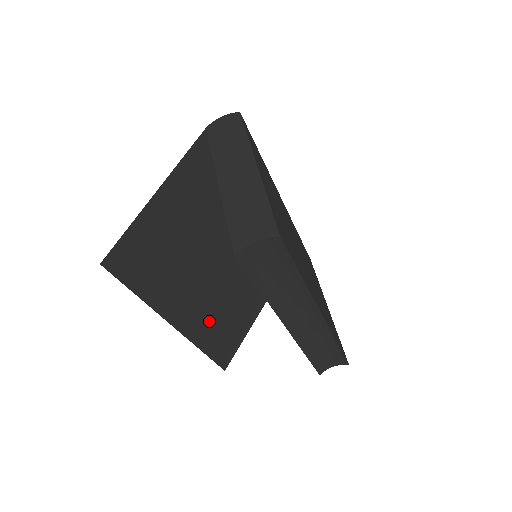
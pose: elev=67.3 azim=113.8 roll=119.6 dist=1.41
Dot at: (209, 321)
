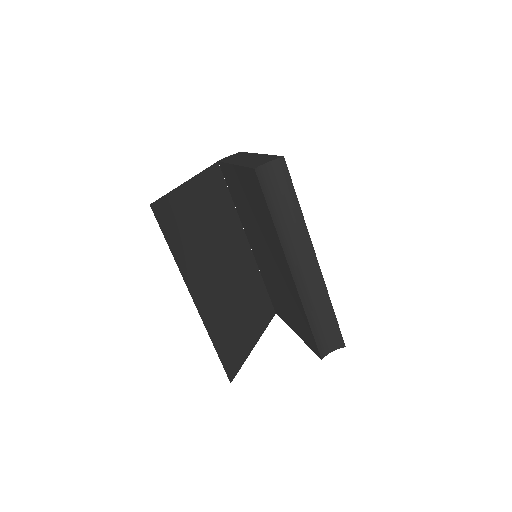
Dot at: (218, 316)
